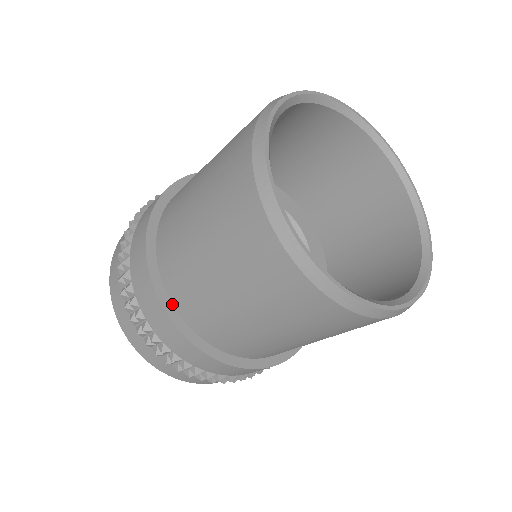
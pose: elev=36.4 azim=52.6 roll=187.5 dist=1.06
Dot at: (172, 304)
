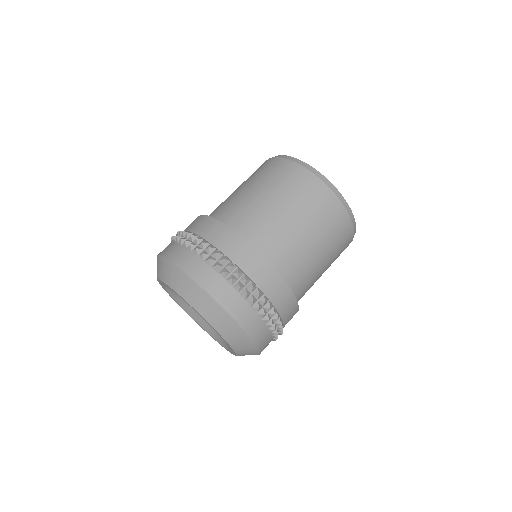
Dot at: occluded
